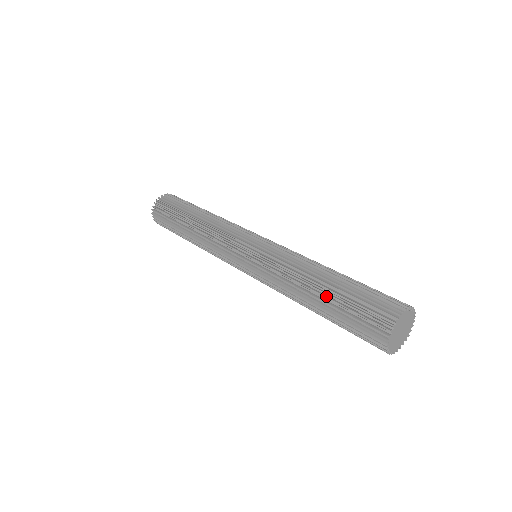
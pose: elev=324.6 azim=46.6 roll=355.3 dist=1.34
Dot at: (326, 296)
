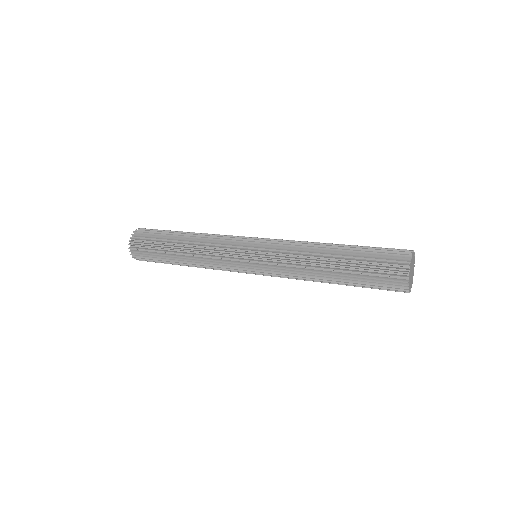
Dot at: (346, 249)
